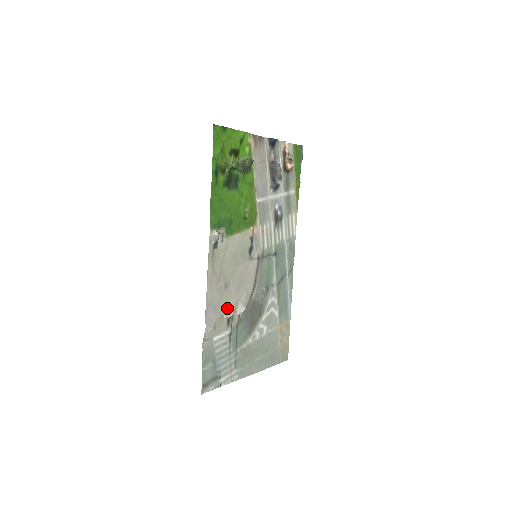
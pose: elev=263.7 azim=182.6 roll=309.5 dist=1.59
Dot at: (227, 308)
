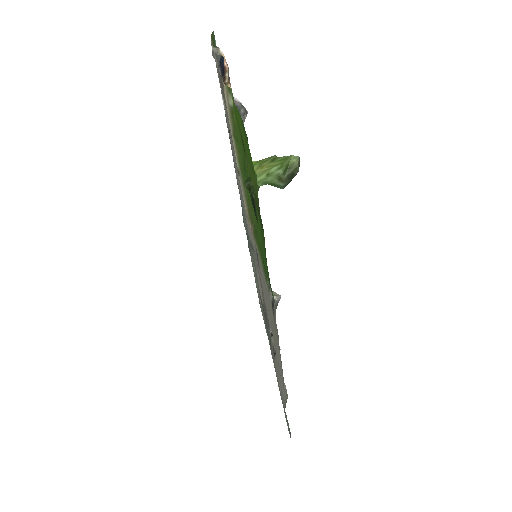
Dot at: occluded
